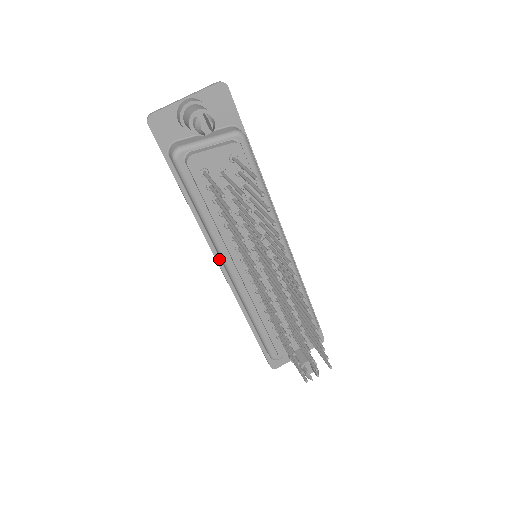
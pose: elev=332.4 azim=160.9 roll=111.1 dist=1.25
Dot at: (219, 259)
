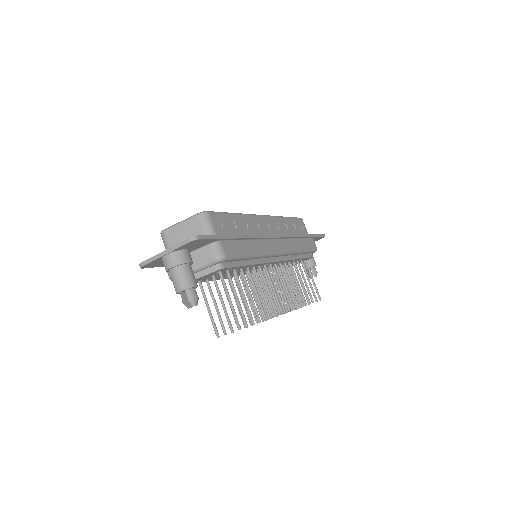
Dot at: occluded
